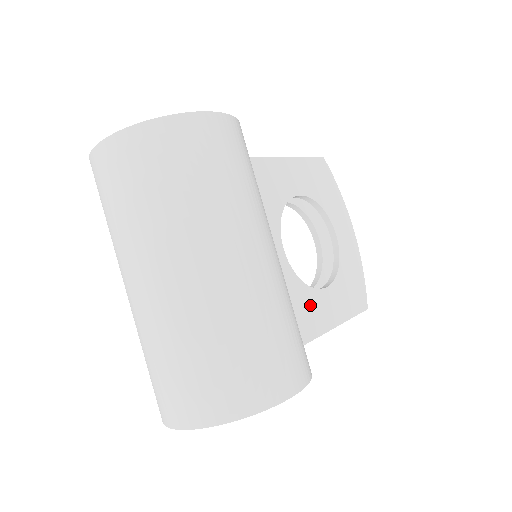
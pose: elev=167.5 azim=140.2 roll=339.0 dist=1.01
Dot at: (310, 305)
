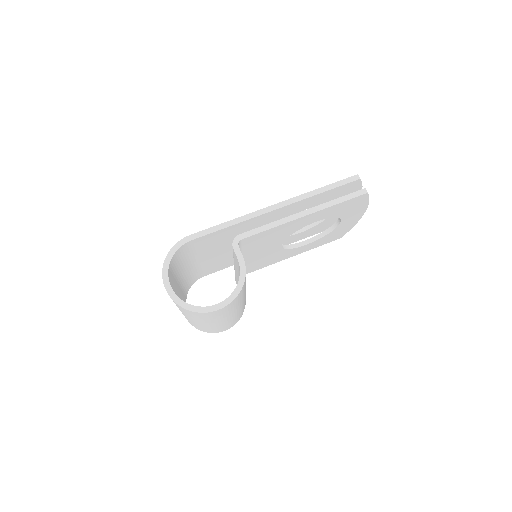
Dot at: (288, 253)
